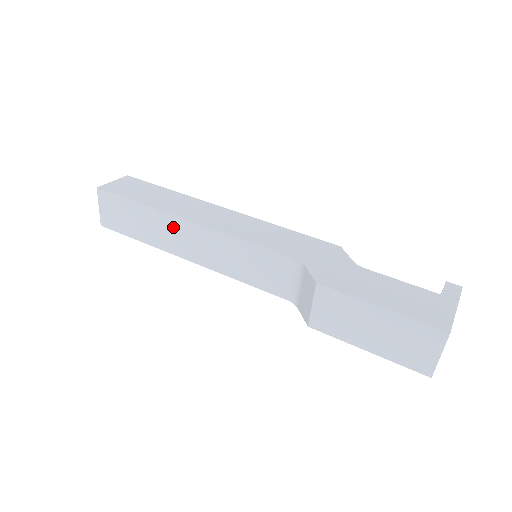
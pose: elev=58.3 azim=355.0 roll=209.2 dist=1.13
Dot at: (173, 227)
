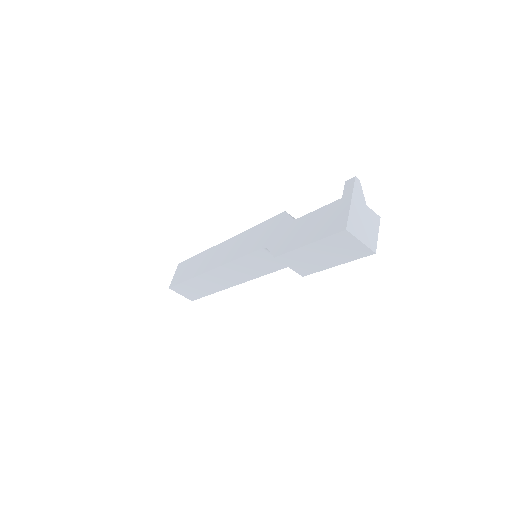
Dot at: (211, 278)
